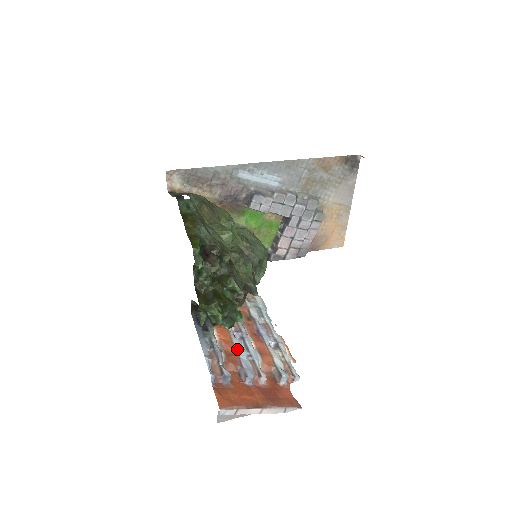
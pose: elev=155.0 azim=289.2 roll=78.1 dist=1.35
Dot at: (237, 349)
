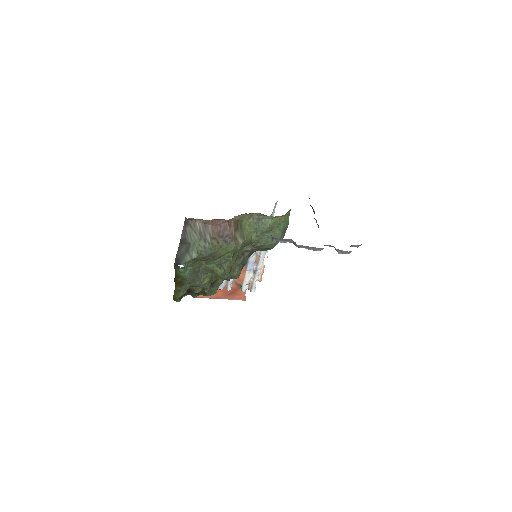
Dot at: occluded
